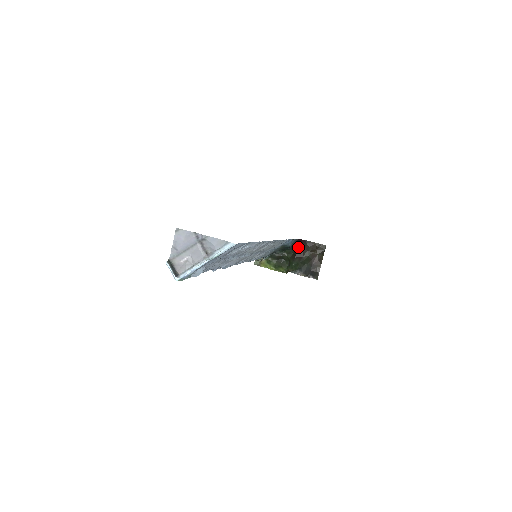
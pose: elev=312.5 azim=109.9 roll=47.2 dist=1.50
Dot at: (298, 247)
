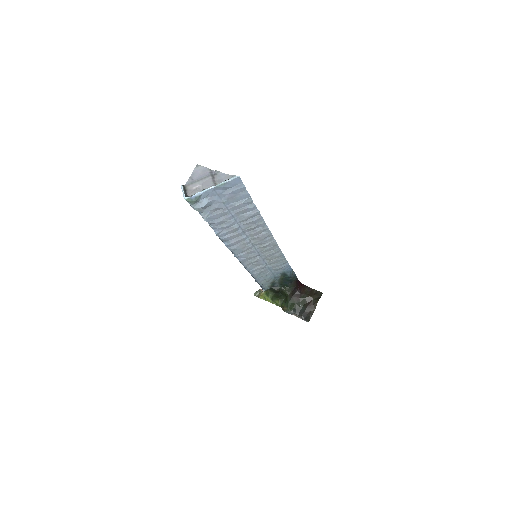
Dot at: (297, 287)
